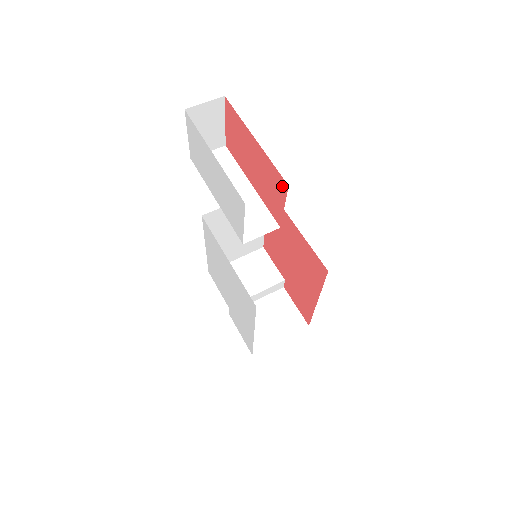
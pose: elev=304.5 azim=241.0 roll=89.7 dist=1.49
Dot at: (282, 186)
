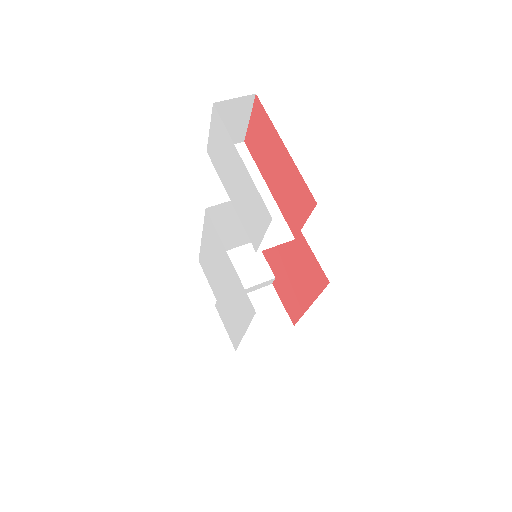
Dot at: (309, 202)
